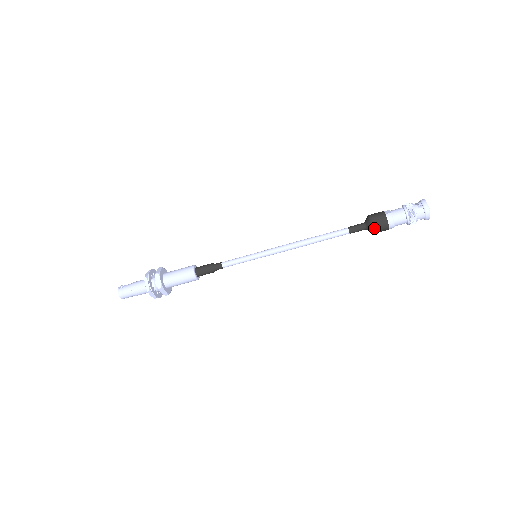
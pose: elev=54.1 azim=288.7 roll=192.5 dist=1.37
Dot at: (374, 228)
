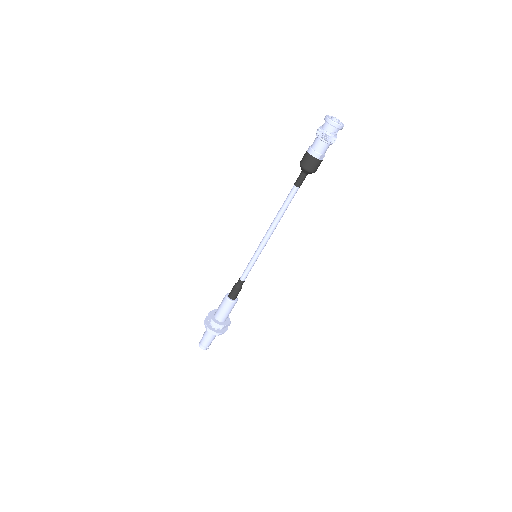
Dot at: (304, 167)
